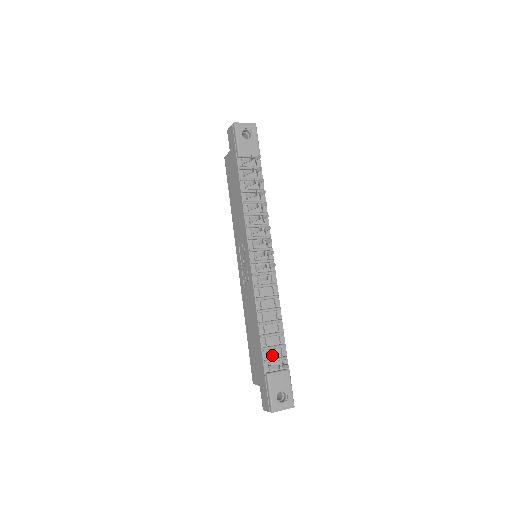
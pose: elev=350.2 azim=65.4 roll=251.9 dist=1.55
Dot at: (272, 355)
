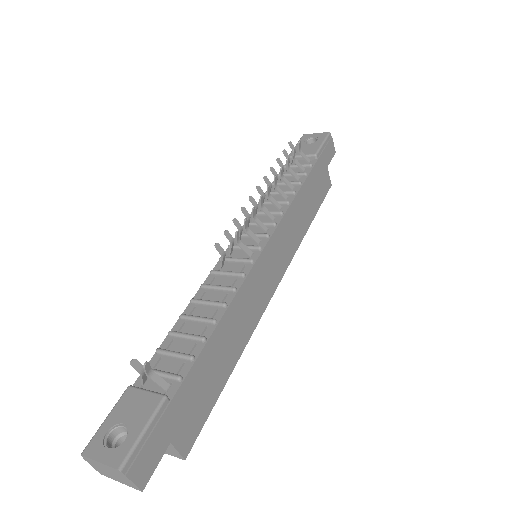
Dot at: (164, 366)
